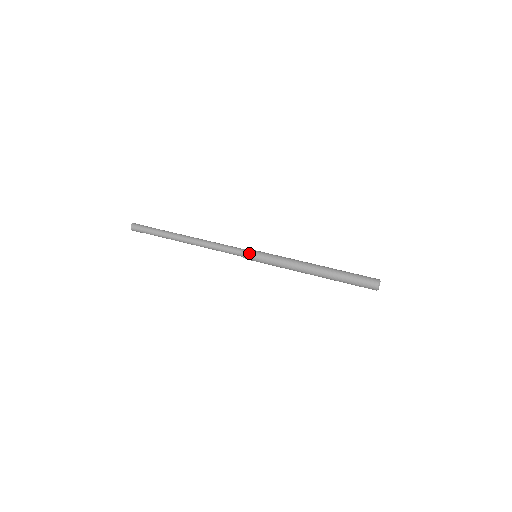
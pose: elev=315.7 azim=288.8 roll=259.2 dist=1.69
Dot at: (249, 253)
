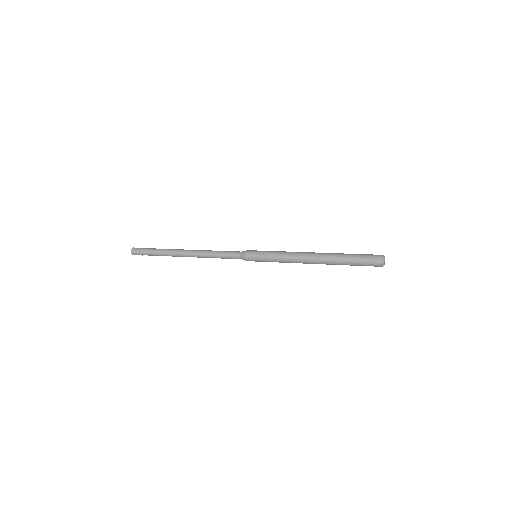
Dot at: (250, 250)
